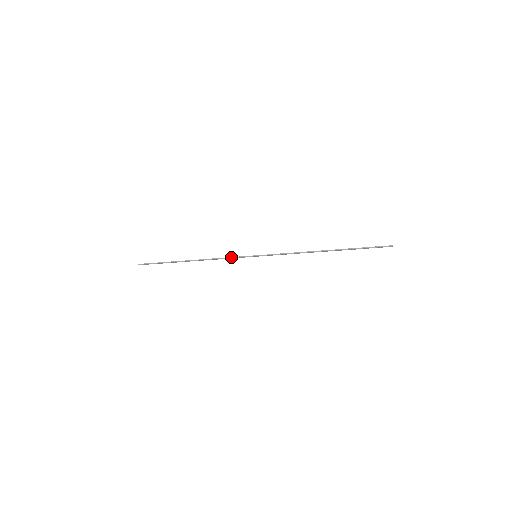
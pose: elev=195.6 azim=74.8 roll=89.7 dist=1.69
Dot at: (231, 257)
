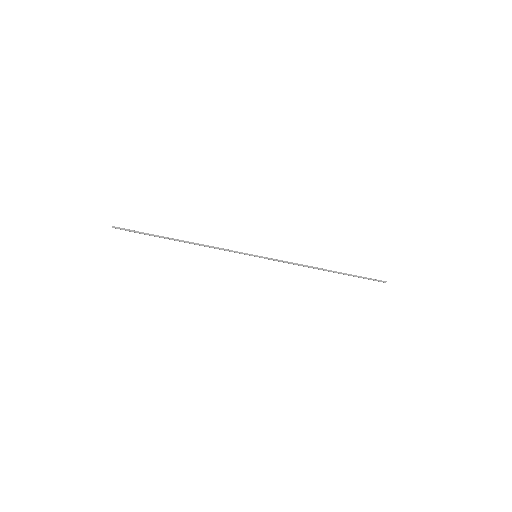
Dot at: occluded
